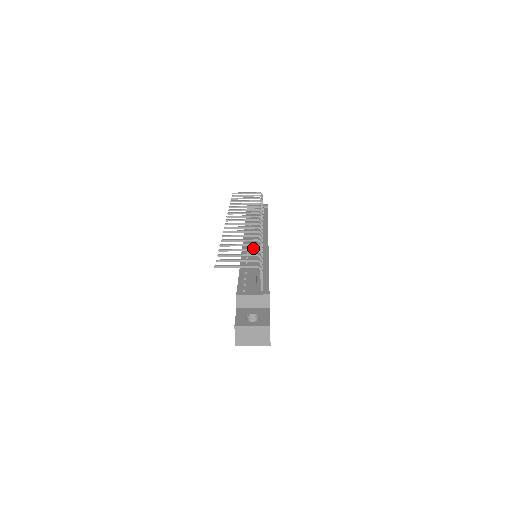
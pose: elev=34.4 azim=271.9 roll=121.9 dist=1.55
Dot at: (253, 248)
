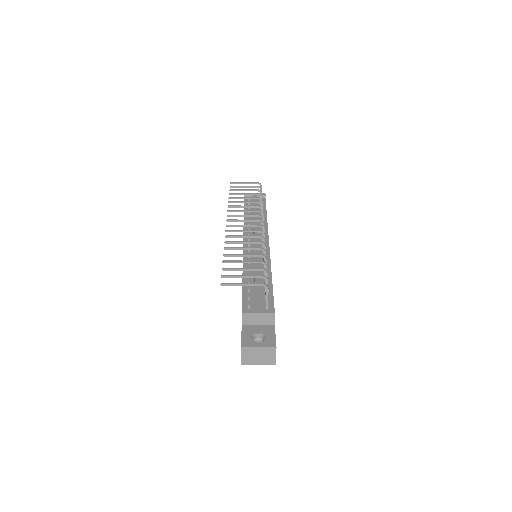
Dot at: occluded
